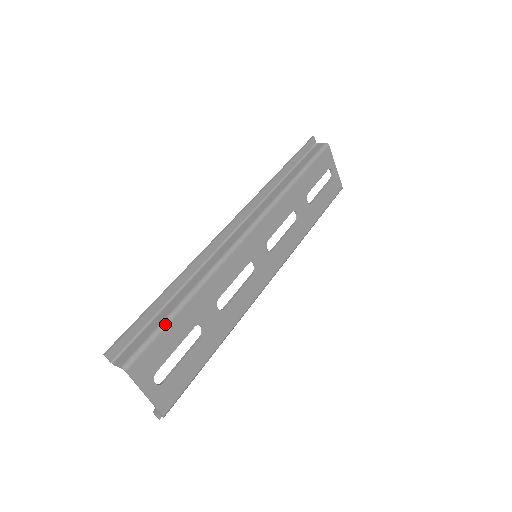
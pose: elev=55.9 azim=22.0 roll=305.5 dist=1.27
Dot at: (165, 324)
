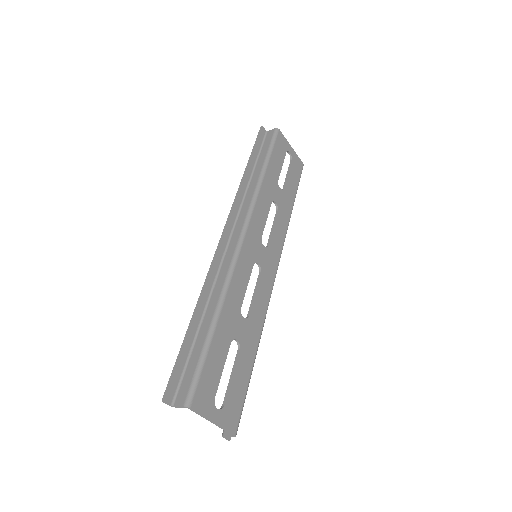
Dot at: (206, 351)
